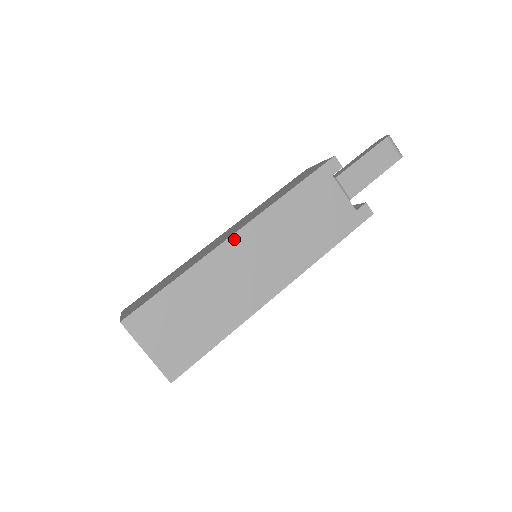
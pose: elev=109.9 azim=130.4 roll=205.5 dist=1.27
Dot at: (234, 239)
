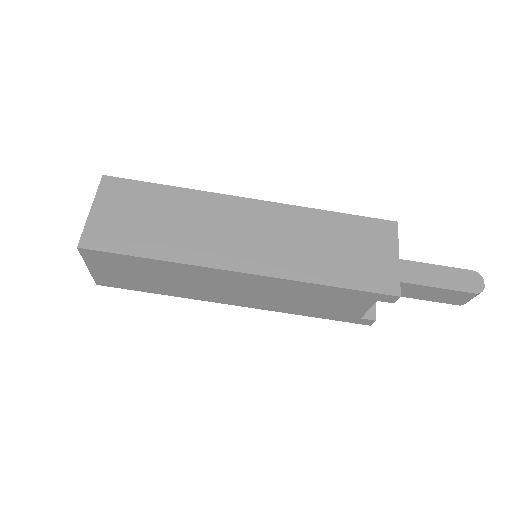
Dot at: (236, 274)
